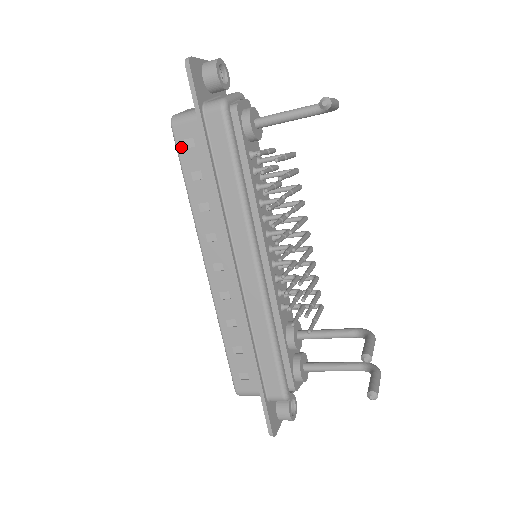
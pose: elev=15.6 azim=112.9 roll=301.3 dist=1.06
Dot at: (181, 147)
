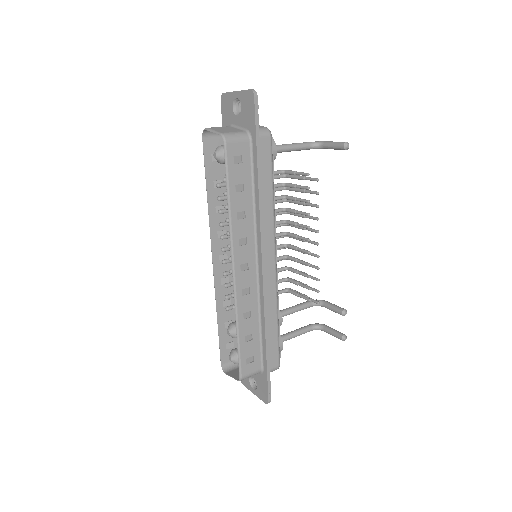
Dot at: (231, 162)
